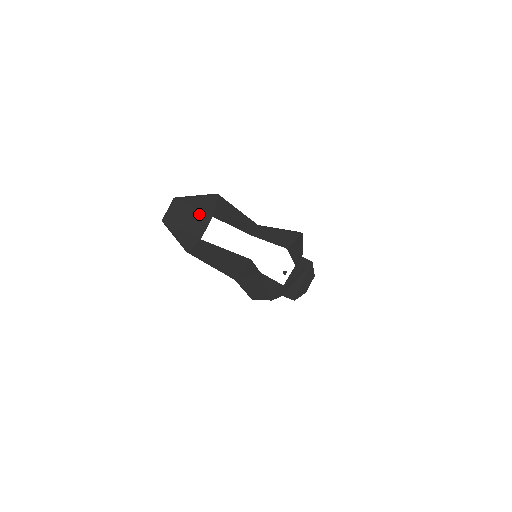
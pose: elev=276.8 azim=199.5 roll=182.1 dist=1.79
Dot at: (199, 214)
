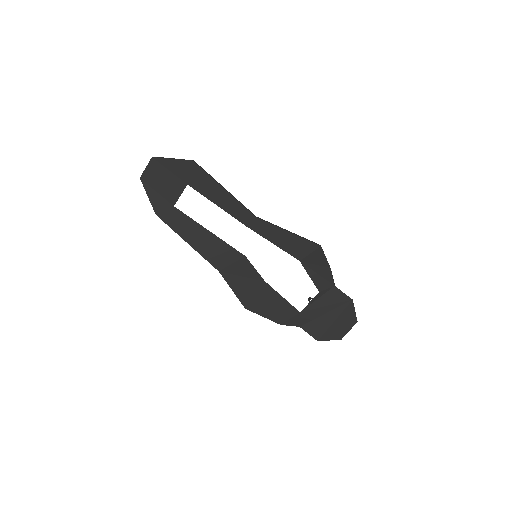
Dot at: (174, 178)
